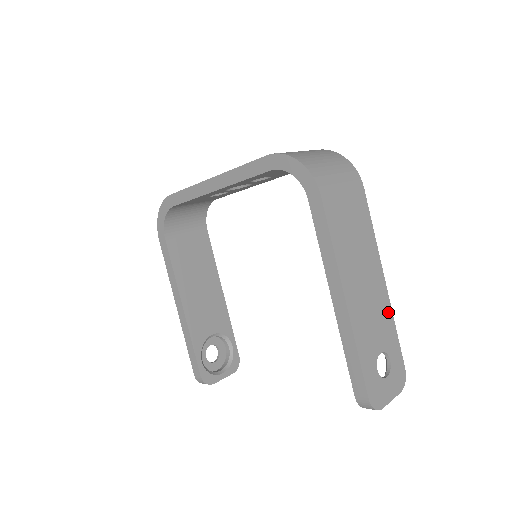
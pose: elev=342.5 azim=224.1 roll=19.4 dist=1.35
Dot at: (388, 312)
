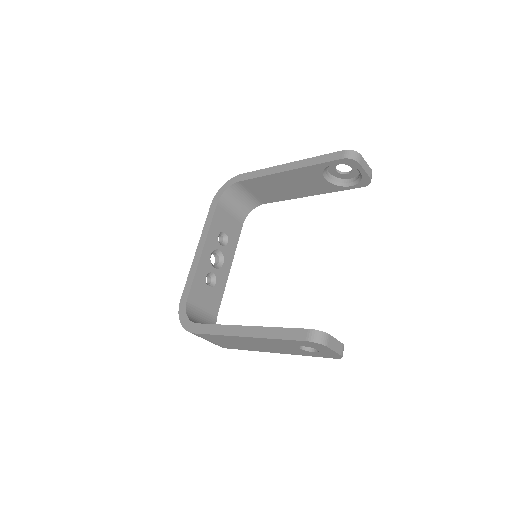
Dot at: occluded
